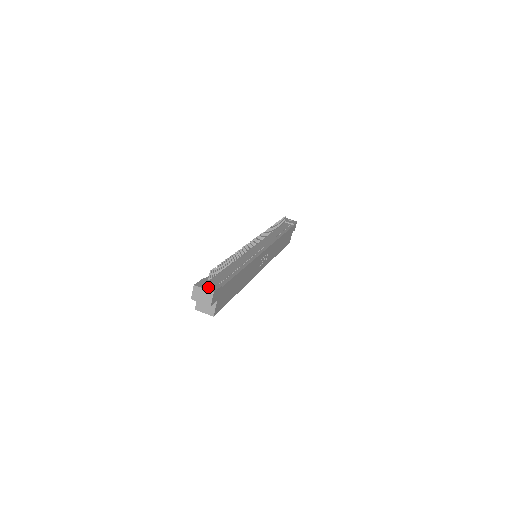
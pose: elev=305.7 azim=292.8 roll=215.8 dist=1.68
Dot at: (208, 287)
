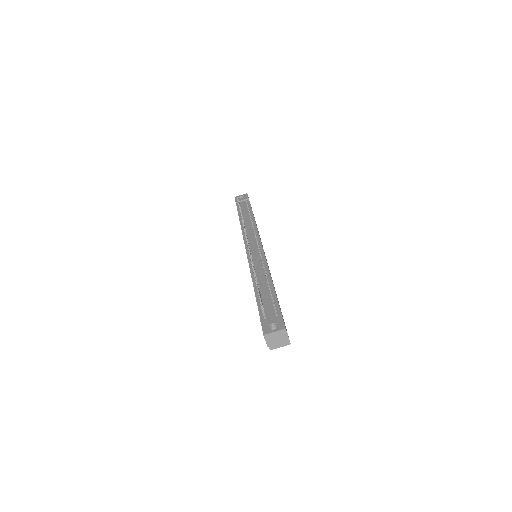
Dot at: (273, 326)
